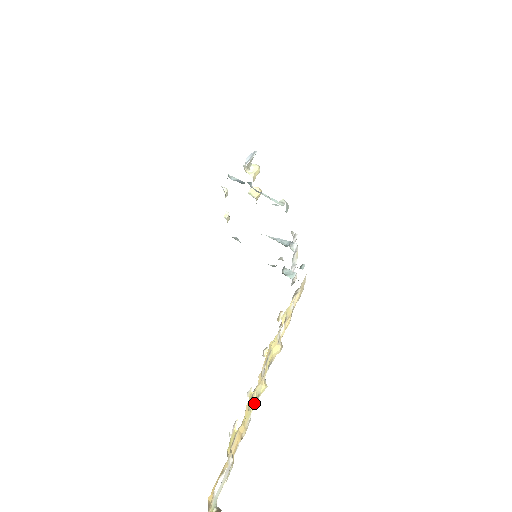
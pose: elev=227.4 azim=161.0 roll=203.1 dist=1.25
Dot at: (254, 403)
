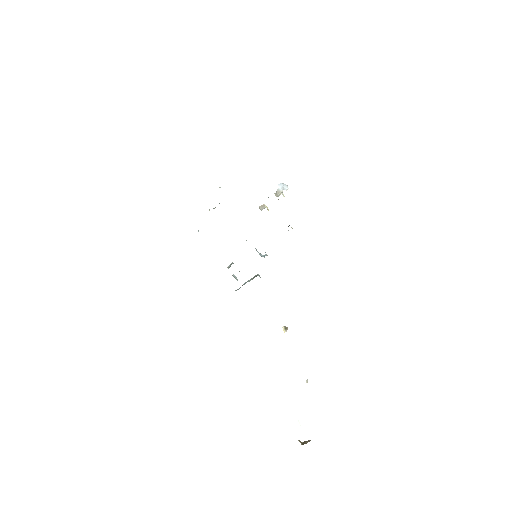
Dot at: occluded
